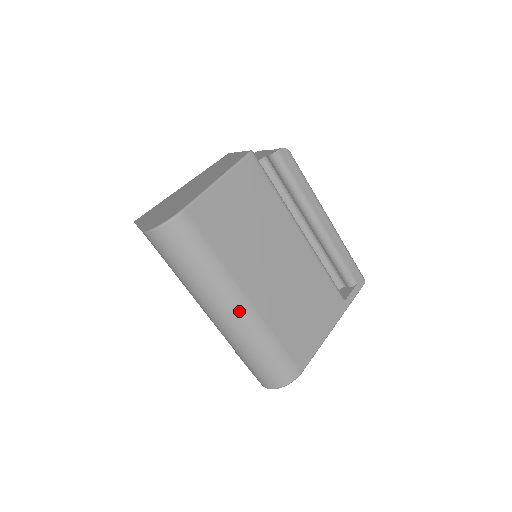
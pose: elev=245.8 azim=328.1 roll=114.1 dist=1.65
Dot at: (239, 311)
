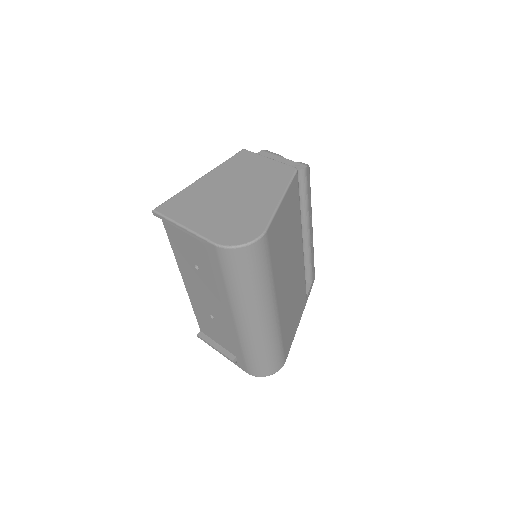
Dot at: (270, 318)
